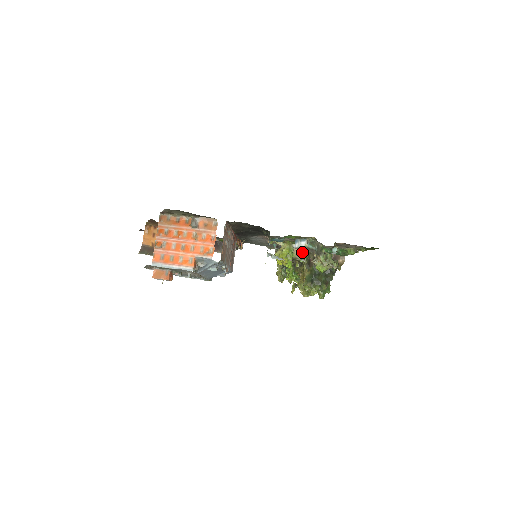
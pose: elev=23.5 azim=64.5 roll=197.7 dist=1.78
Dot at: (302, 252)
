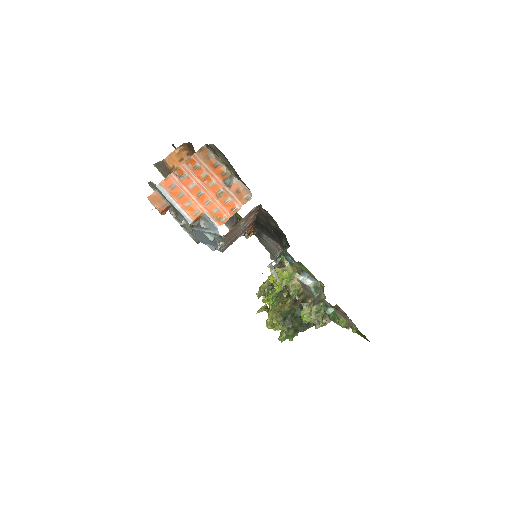
Dot at: (298, 286)
